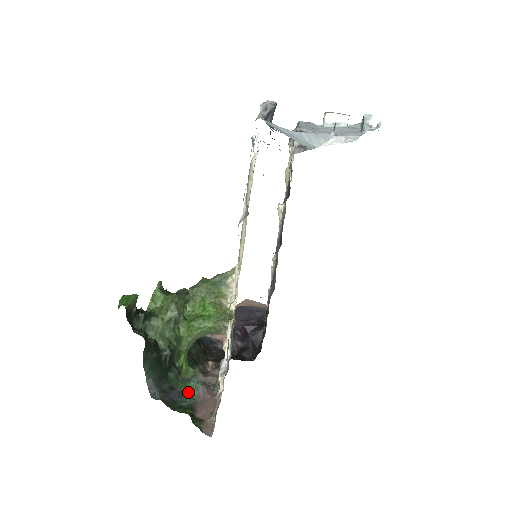
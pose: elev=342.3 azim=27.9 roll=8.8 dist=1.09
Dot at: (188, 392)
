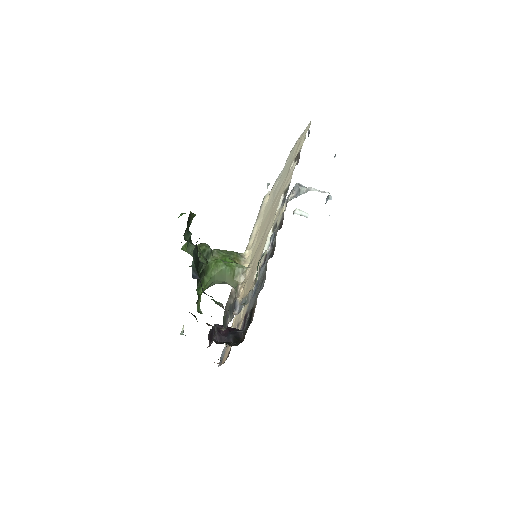
Dot at: occluded
